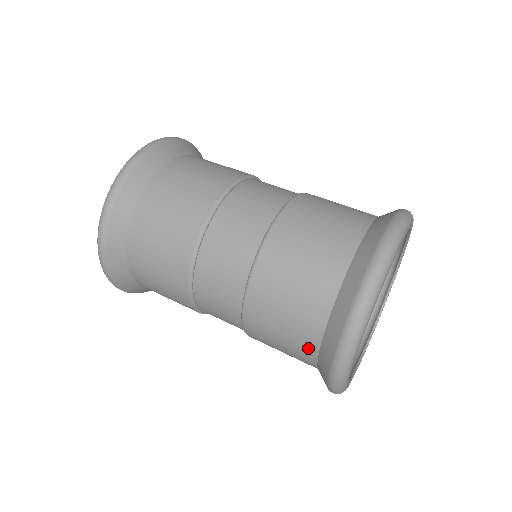
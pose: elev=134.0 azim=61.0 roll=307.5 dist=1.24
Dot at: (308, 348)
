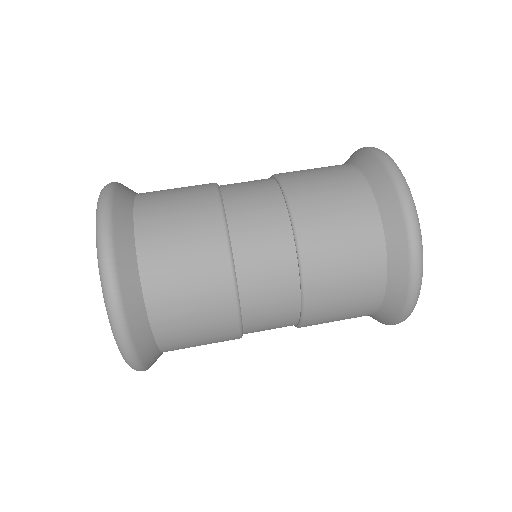
Dot at: (374, 241)
